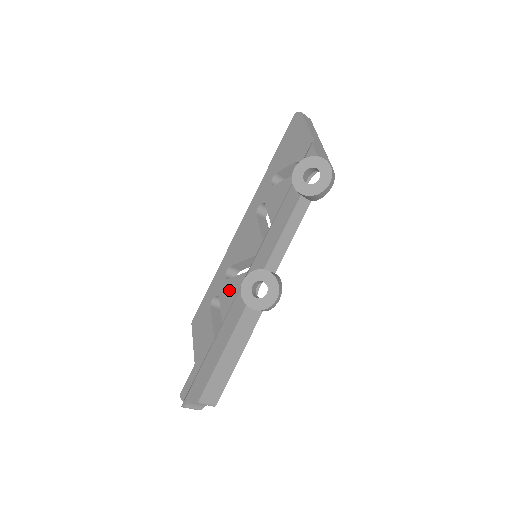
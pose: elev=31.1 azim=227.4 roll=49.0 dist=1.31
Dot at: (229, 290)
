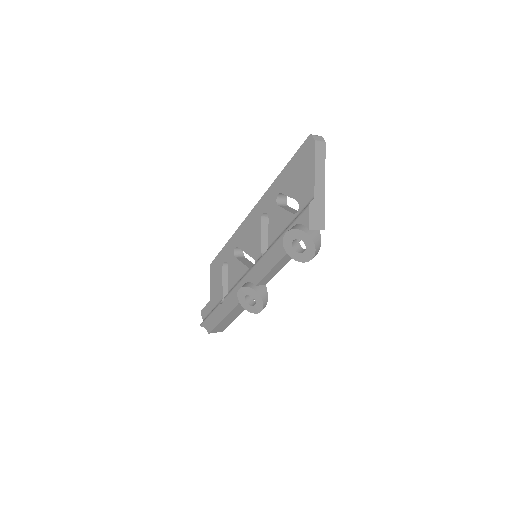
Dot at: (235, 268)
